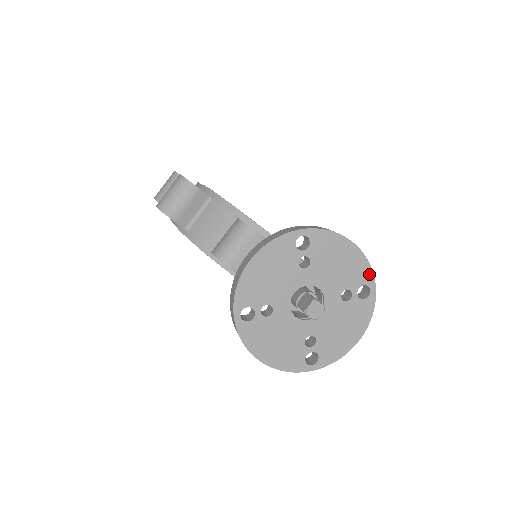
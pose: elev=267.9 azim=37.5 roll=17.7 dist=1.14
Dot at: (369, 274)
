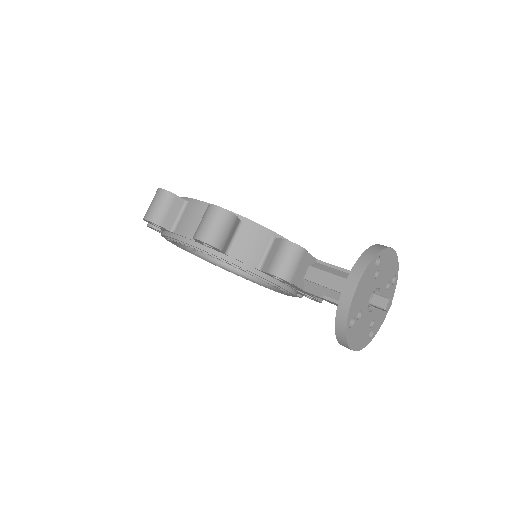
Dot at: (397, 267)
